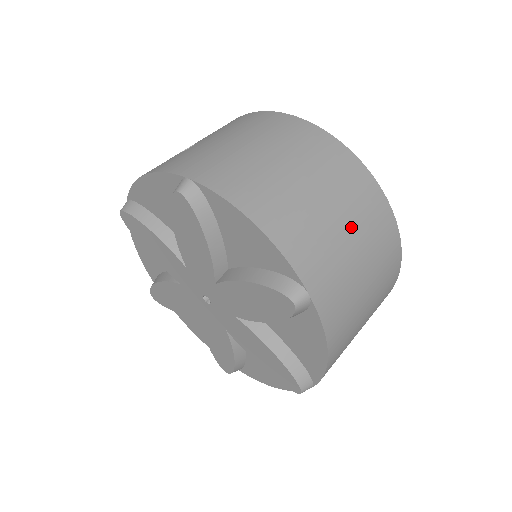
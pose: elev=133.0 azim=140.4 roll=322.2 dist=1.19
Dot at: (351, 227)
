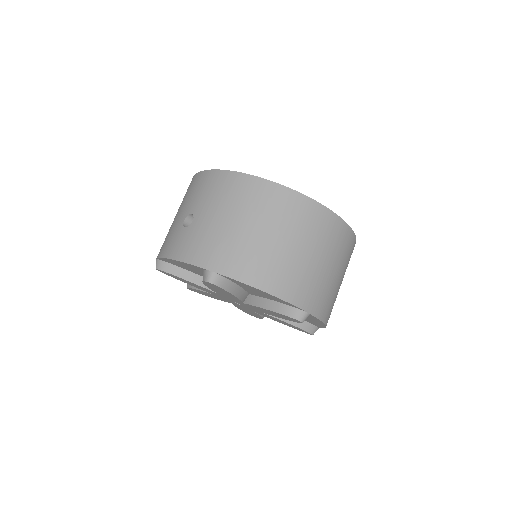
Dot at: (321, 254)
